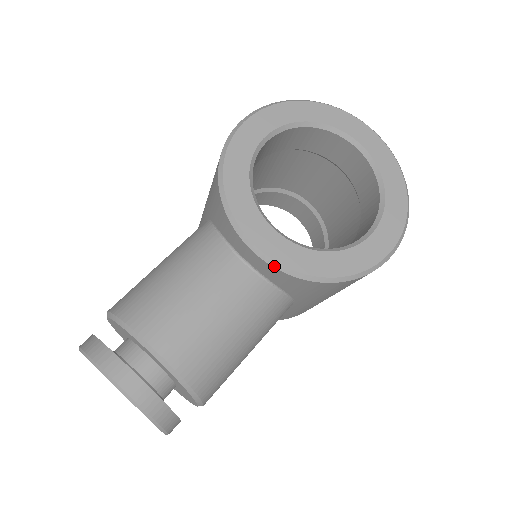
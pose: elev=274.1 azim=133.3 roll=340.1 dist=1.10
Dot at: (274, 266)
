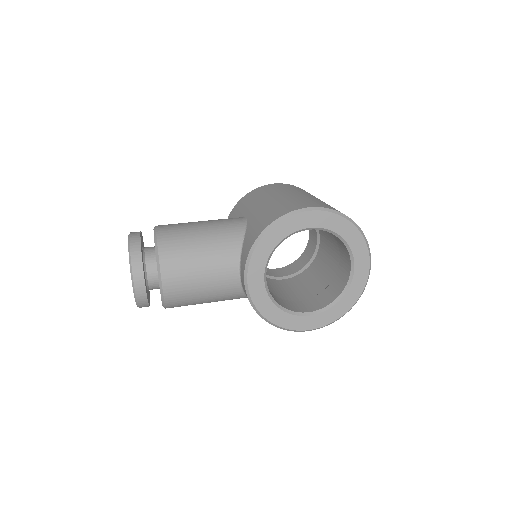
Dot at: (247, 295)
